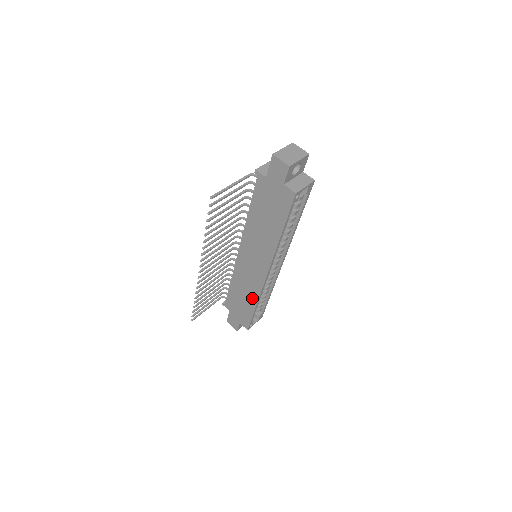
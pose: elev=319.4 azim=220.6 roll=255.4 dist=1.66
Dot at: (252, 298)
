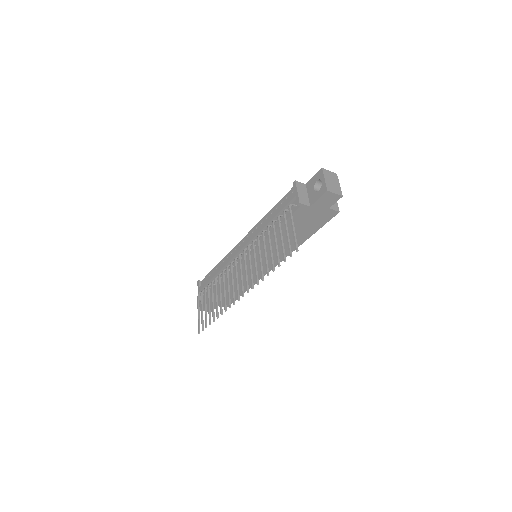
Dot at: (245, 286)
